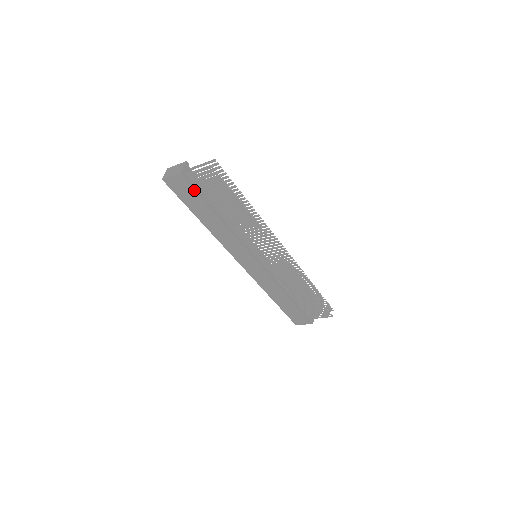
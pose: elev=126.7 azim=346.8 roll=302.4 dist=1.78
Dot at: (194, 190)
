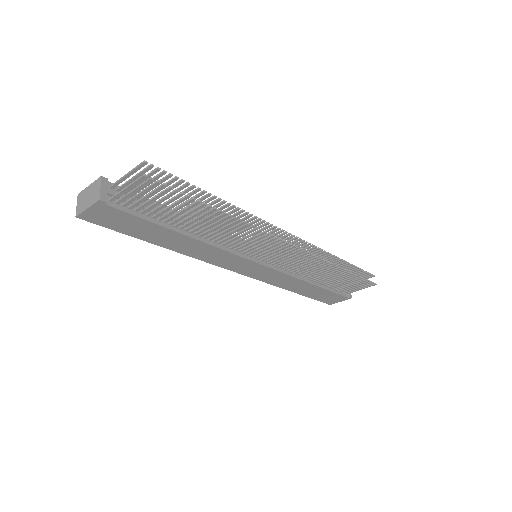
Dot at: (132, 215)
